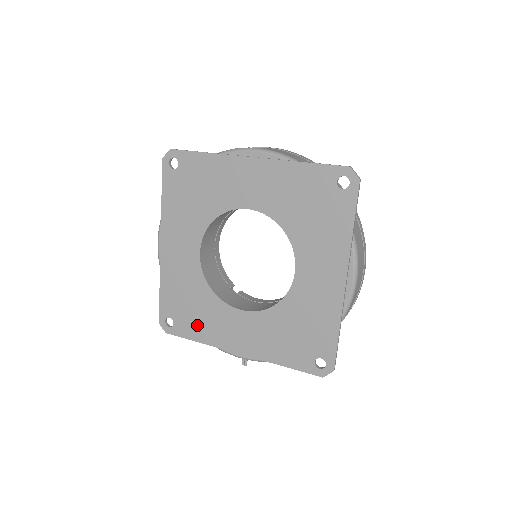
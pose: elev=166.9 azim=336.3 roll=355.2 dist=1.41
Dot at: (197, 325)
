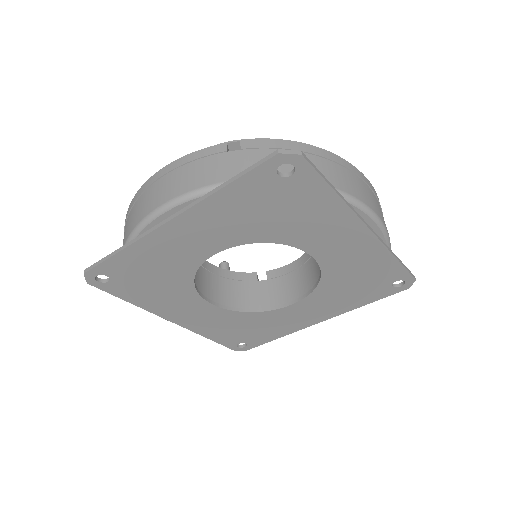
Dot at: (266, 333)
